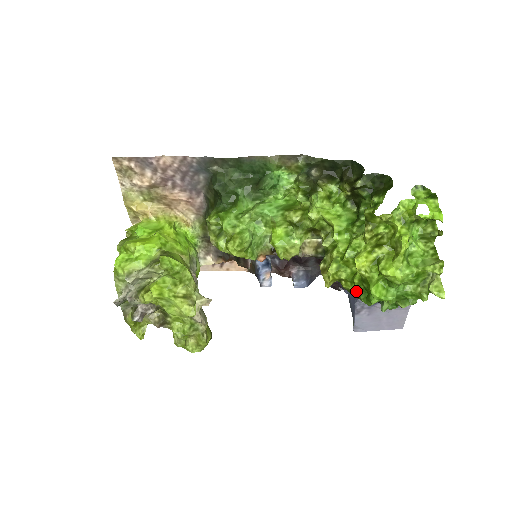
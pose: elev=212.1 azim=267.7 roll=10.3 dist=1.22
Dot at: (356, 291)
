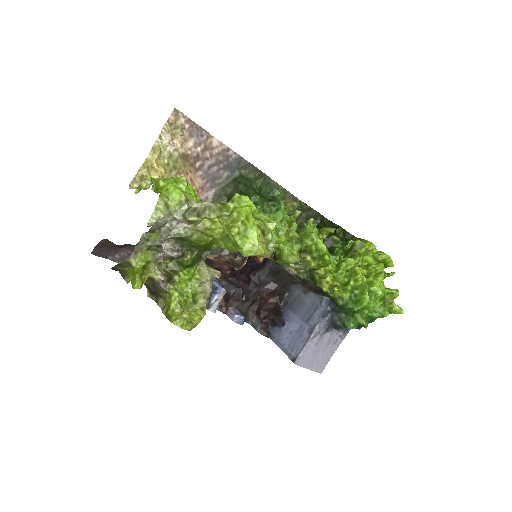
Dot at: (347, 297)
